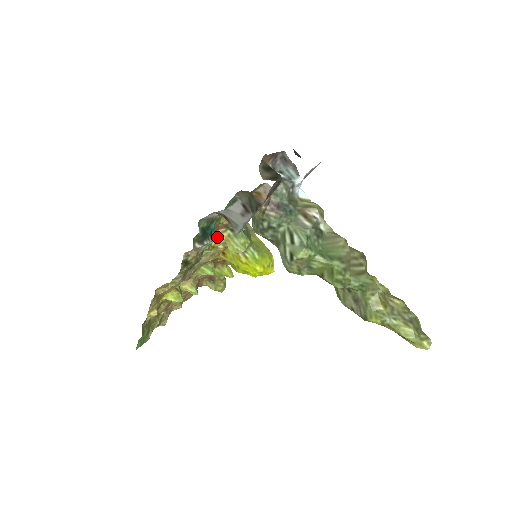
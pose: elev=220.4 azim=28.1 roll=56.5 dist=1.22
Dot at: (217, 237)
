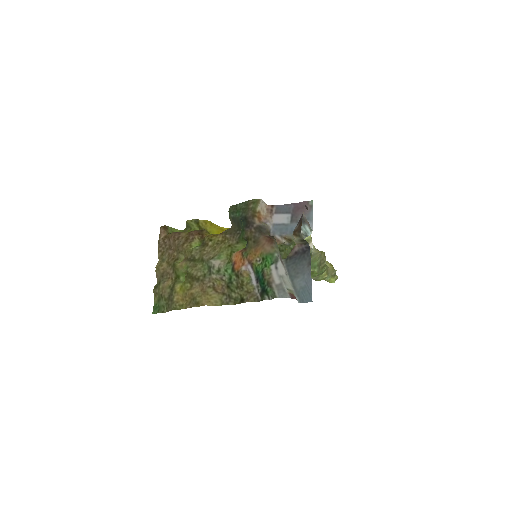
Dot at: (234, 253)
